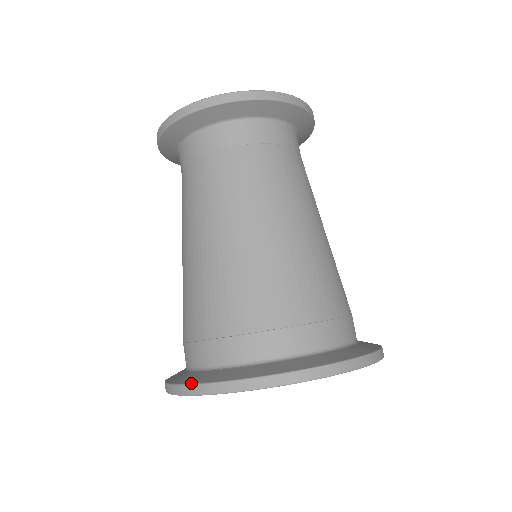
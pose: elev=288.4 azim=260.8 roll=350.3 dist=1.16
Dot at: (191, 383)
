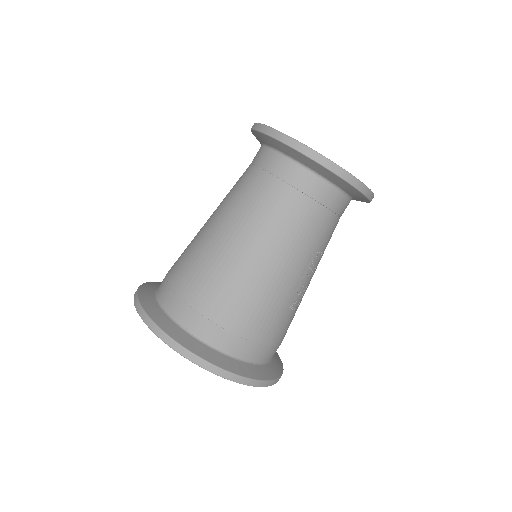
Dot at: (138, 293)
